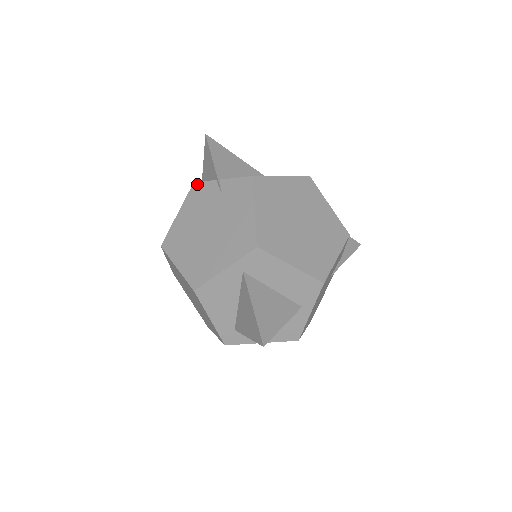
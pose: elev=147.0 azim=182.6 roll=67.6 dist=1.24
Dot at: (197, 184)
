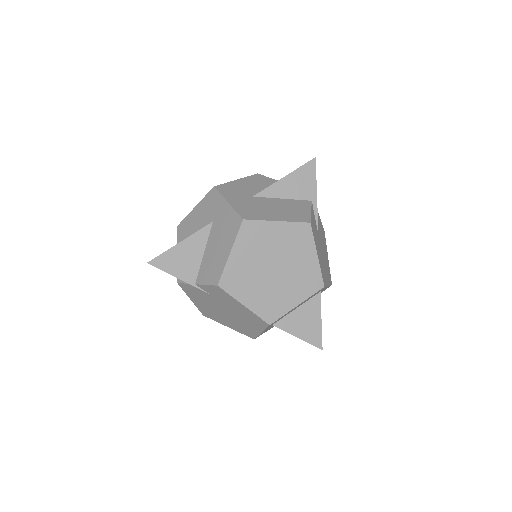
Dot at: (181, 285)
